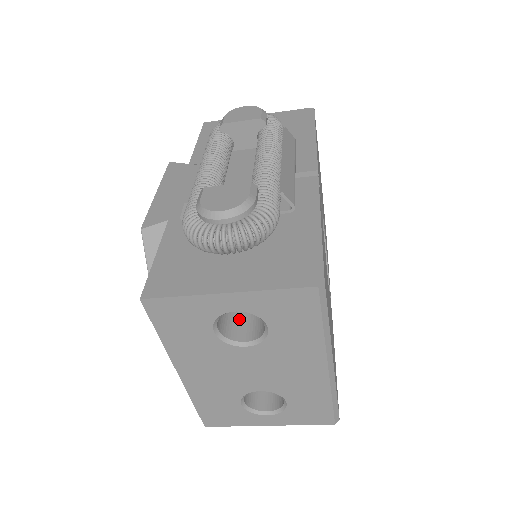
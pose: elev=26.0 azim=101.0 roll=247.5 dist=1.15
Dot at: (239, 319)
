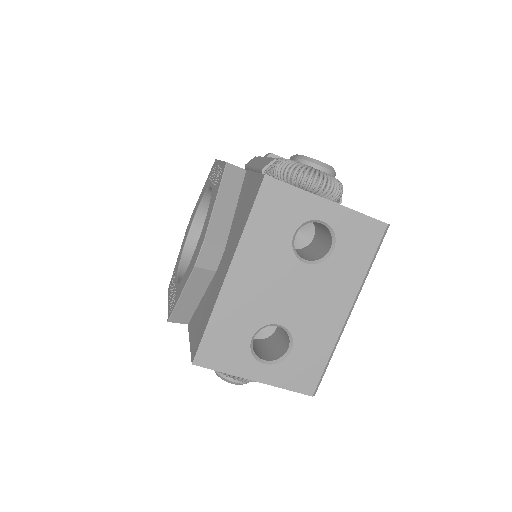
Dot at: occluded
